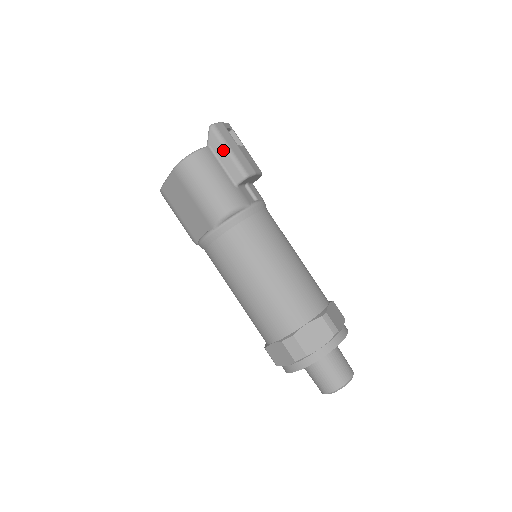
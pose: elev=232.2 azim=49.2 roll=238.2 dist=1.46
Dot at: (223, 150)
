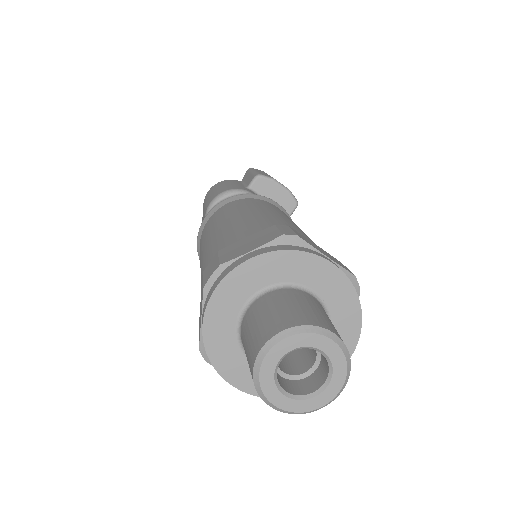
Dot at: (249, 174)
